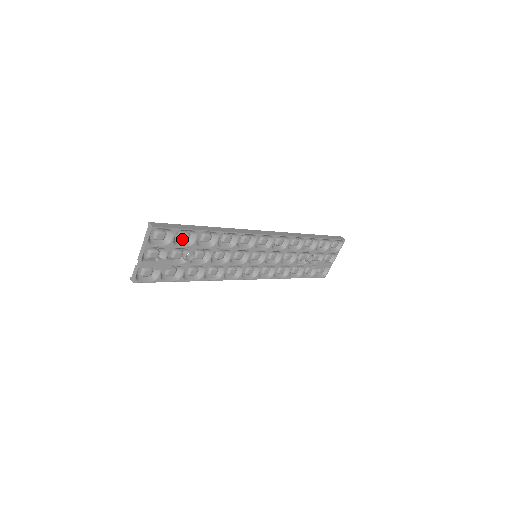
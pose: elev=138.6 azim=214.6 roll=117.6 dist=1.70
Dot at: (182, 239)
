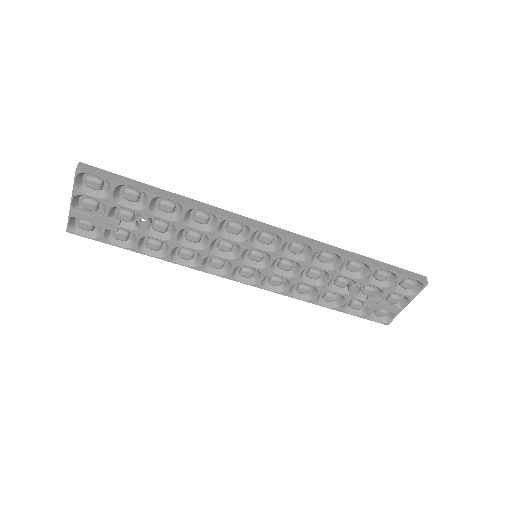
Dot at: (127, 197)
